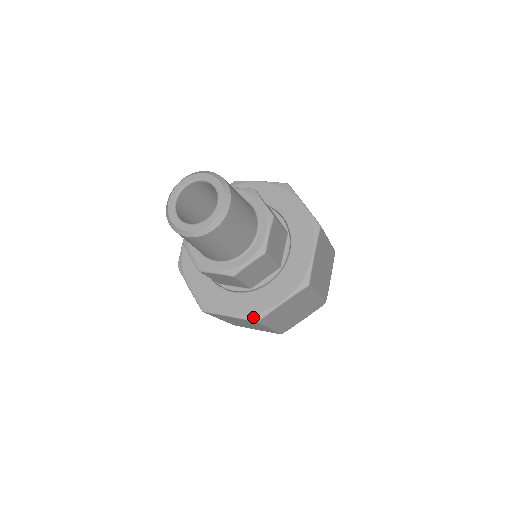
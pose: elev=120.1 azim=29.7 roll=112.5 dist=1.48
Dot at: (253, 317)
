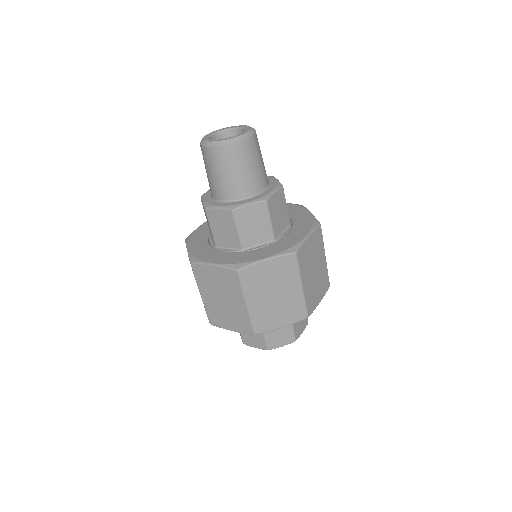
Dot at: (235, 266)
